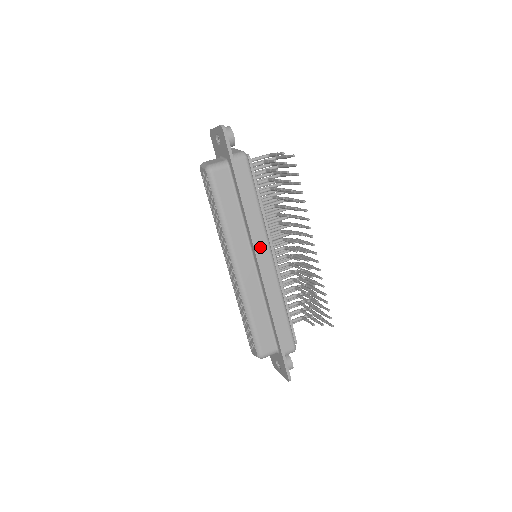
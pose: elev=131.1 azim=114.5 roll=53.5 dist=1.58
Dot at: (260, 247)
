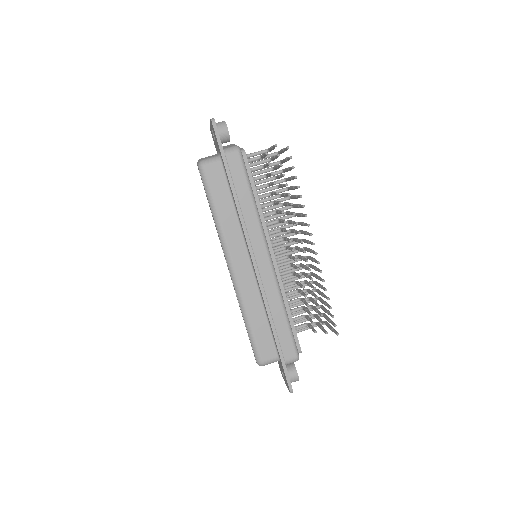
Dot at: (255, 245)
